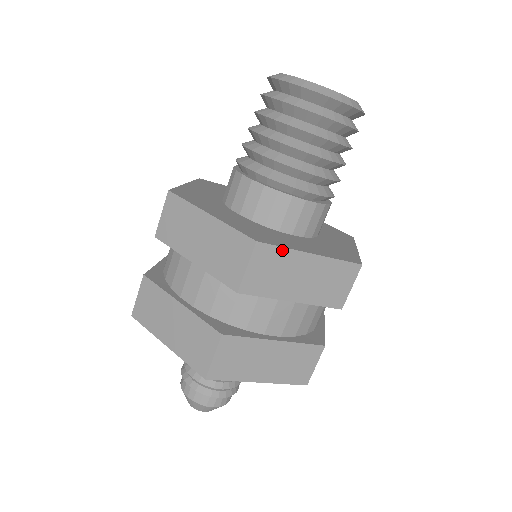
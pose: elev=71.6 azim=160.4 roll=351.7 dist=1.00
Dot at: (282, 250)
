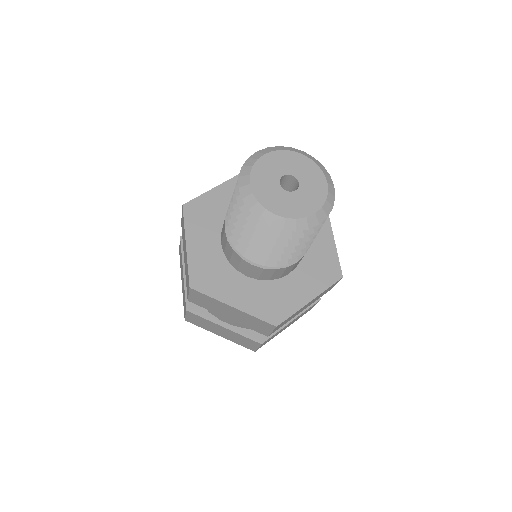
Dot at: (292, 315)
